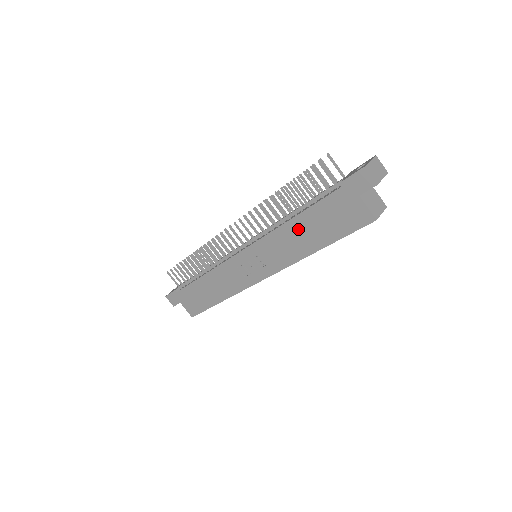
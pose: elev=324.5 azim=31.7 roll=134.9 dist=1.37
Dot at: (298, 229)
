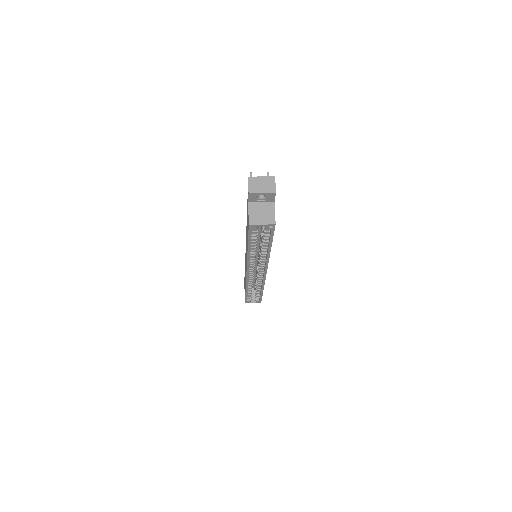
Dot at: occluded
